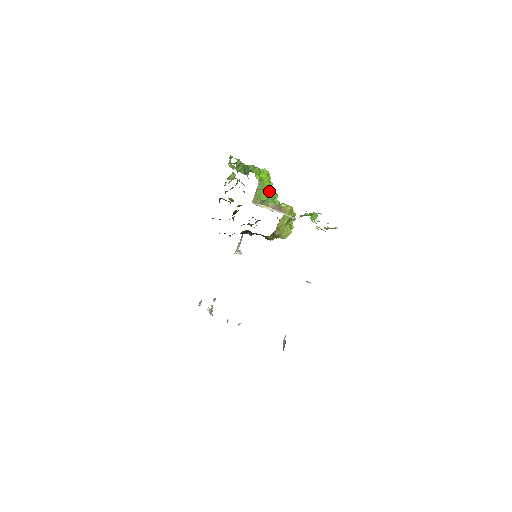
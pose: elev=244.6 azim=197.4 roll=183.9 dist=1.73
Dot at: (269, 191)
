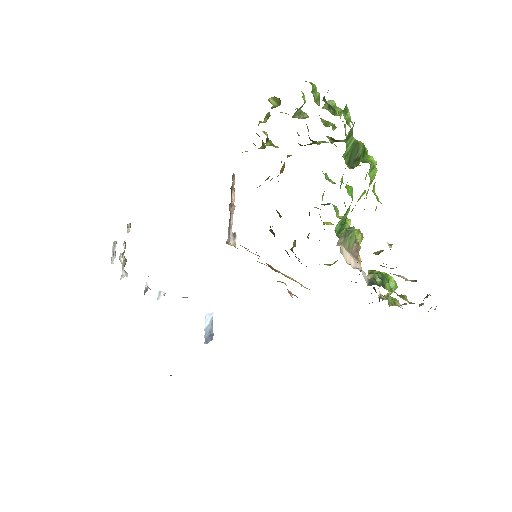
Dot at: occluded
